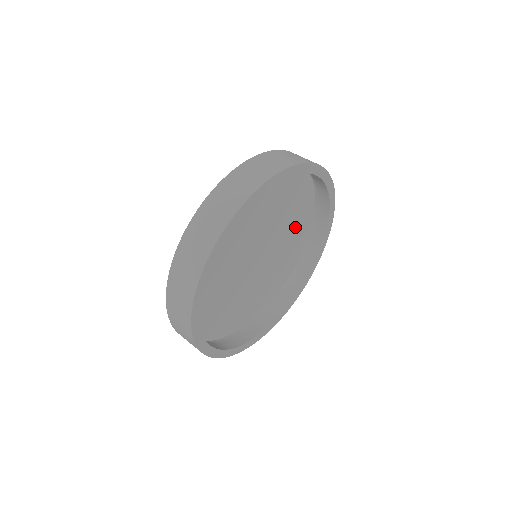
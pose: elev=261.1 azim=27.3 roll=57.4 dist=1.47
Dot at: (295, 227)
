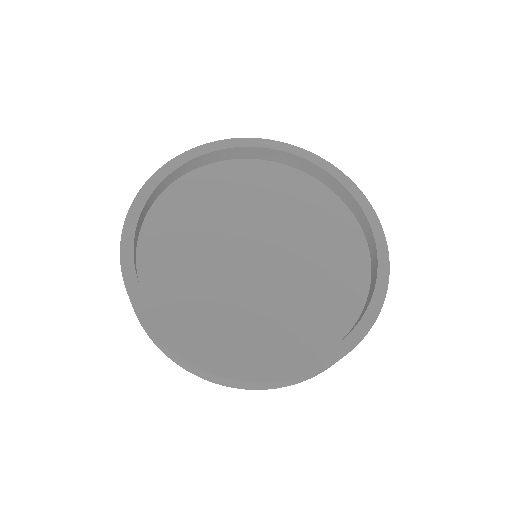
Dot at: (333, 266)
